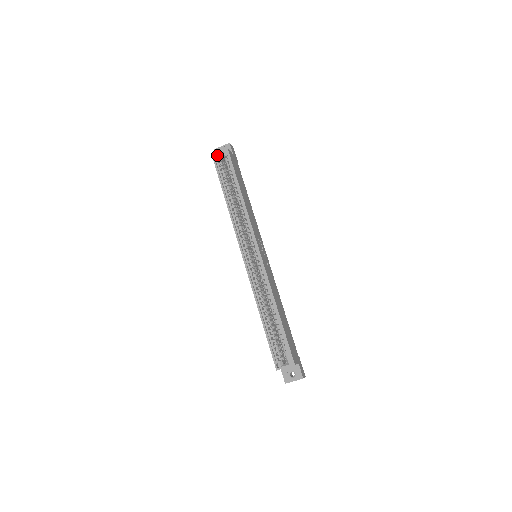
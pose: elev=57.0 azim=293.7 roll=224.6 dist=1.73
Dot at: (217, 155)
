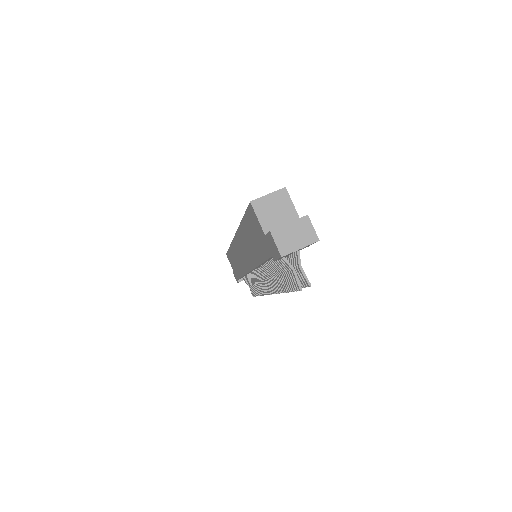
Dot at: occluded
